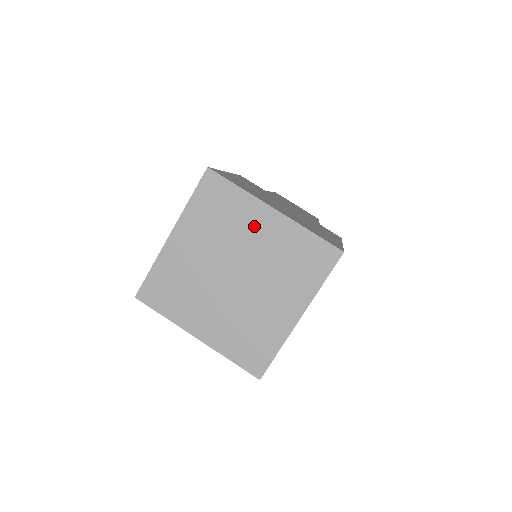
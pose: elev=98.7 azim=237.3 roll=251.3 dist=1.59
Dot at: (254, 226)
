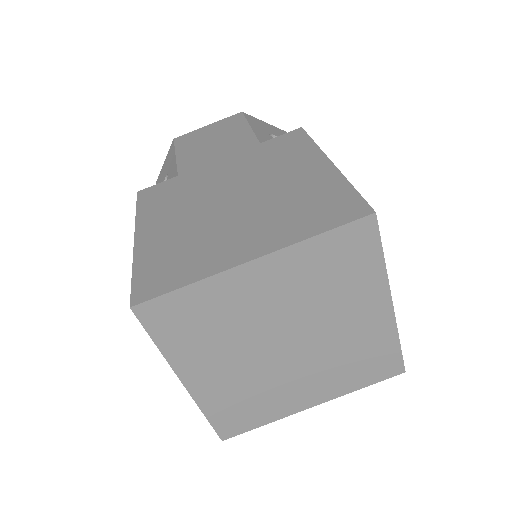
Dot at: (251, 295)
